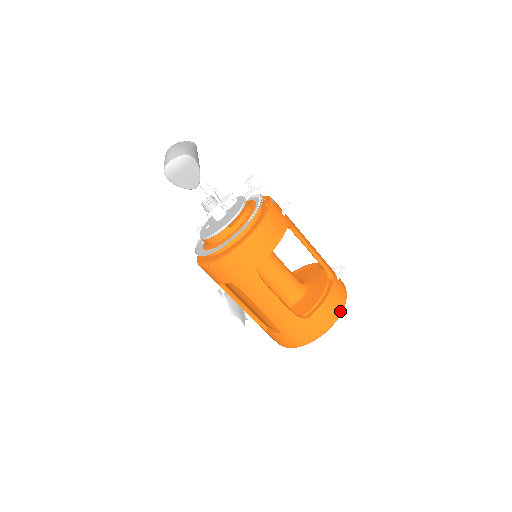
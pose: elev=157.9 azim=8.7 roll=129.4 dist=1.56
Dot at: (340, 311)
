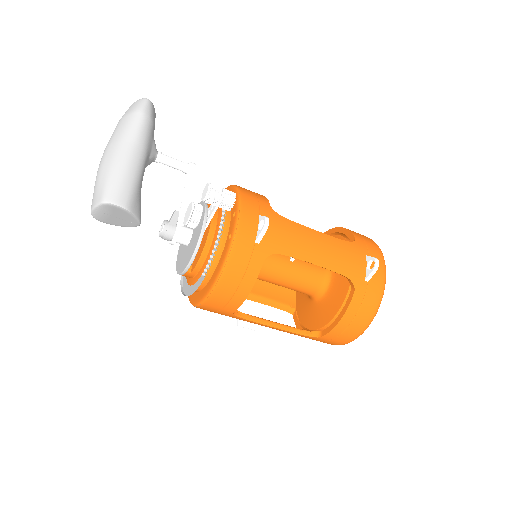
Dot at: (366, 325)
